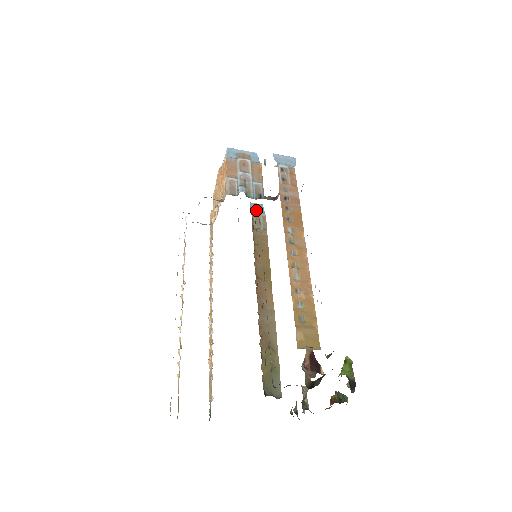
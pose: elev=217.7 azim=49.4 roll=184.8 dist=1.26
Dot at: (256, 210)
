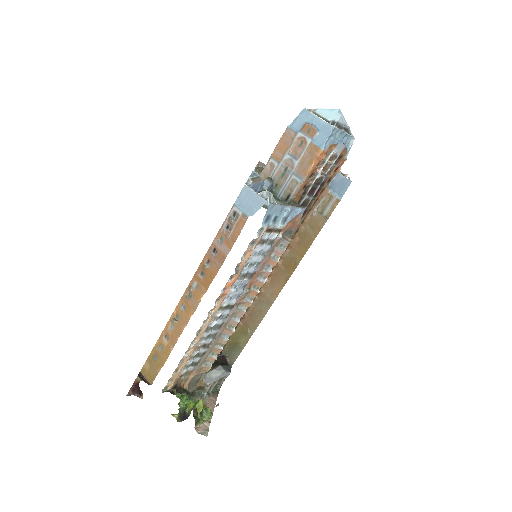
Dot at: (336, 187)
